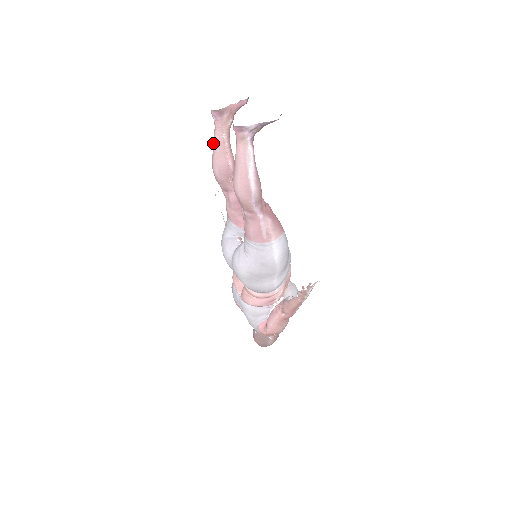
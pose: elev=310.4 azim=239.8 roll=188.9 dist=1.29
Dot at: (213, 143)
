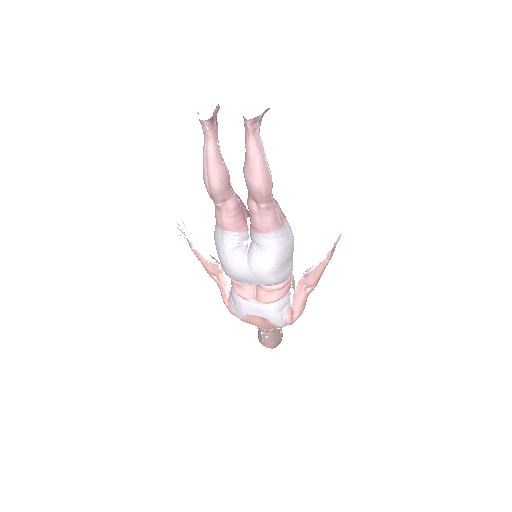
Dot at: (206, 156)
